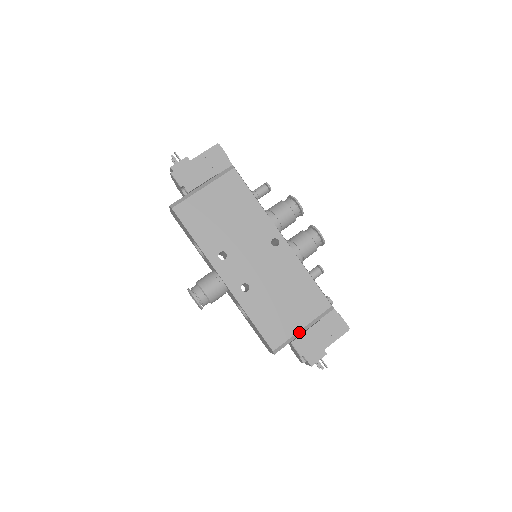
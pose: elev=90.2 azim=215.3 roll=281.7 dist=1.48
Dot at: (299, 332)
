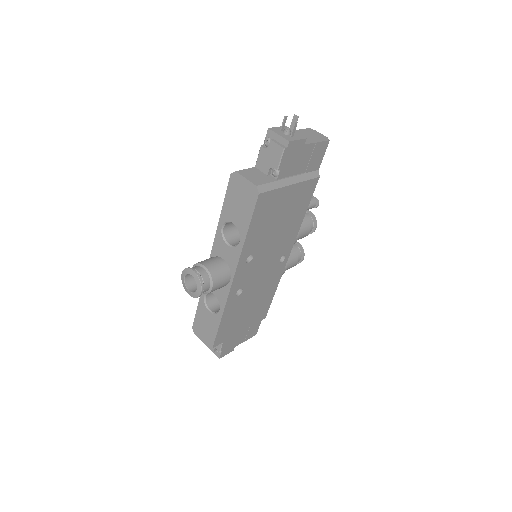
Dot at: (236, 334)
